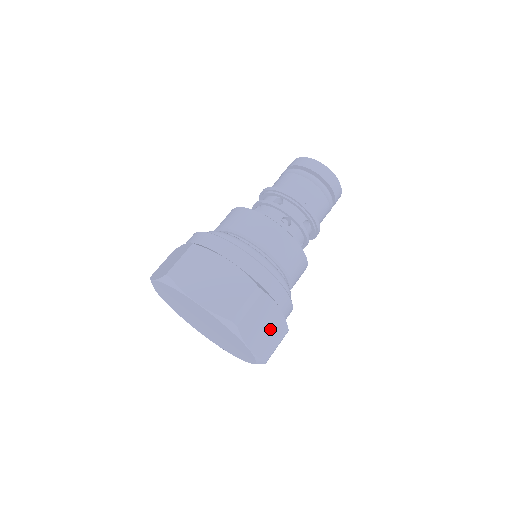
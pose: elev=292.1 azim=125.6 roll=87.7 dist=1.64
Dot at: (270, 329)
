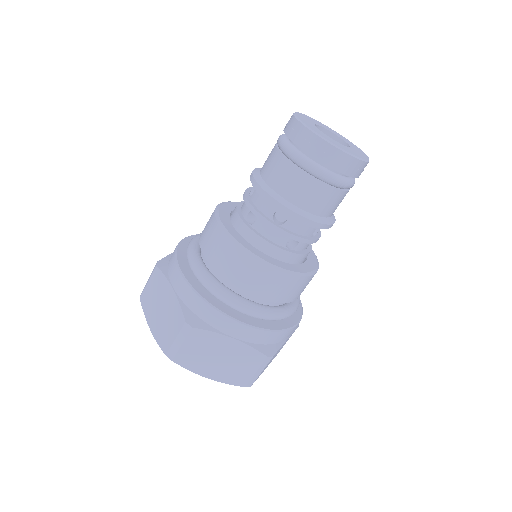
Dot at: occluded
